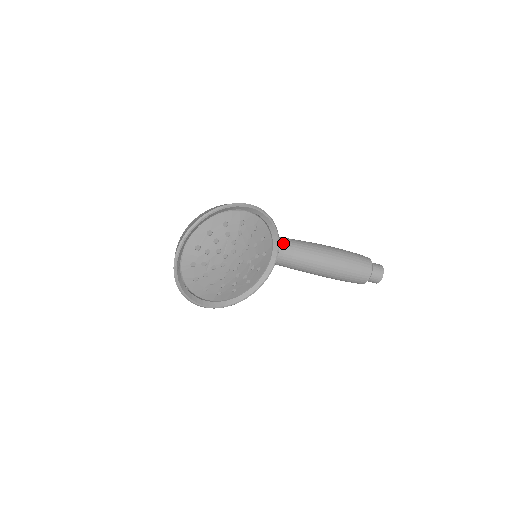
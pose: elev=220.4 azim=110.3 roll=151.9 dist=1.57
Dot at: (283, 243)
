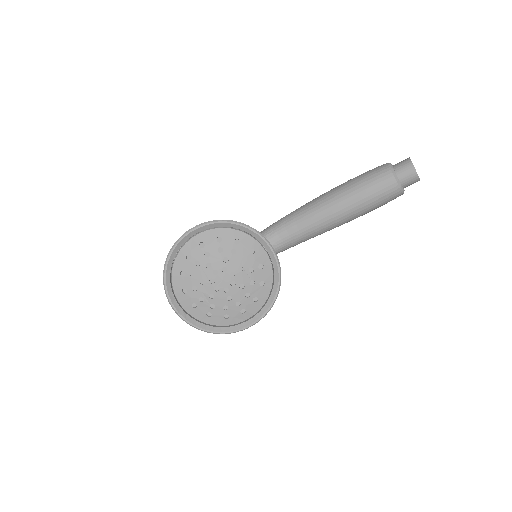
Dot at: (282, 223)
